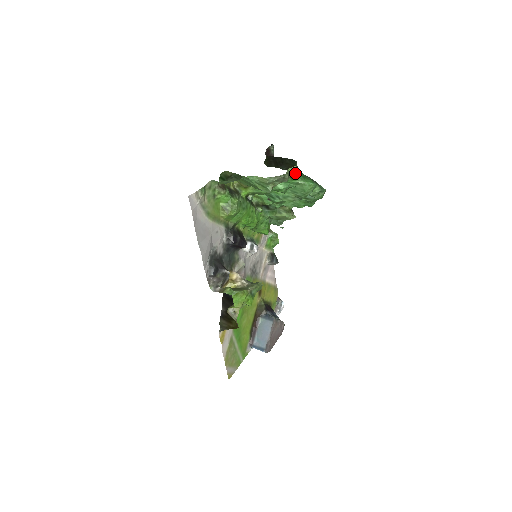
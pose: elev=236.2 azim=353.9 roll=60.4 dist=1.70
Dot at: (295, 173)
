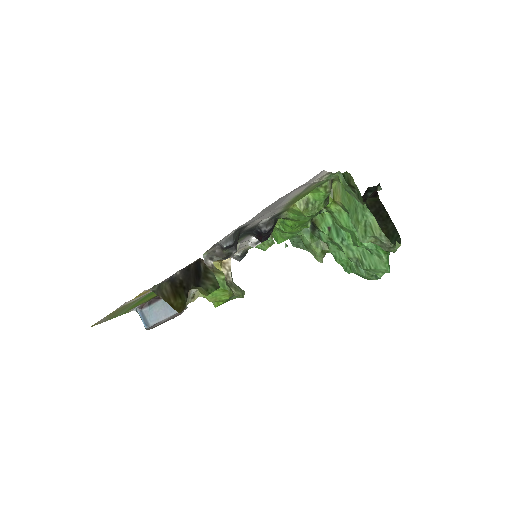
Dot at: (395, 250)
